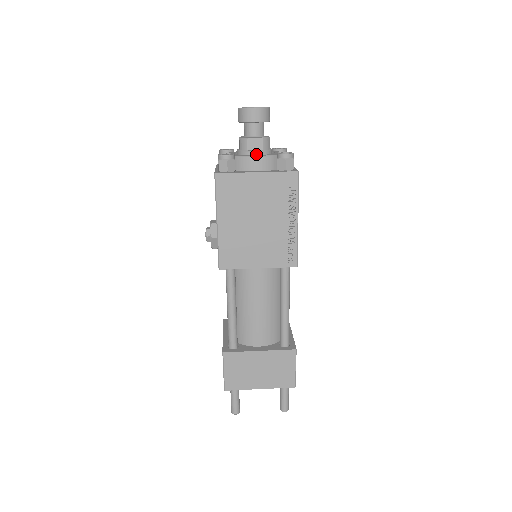
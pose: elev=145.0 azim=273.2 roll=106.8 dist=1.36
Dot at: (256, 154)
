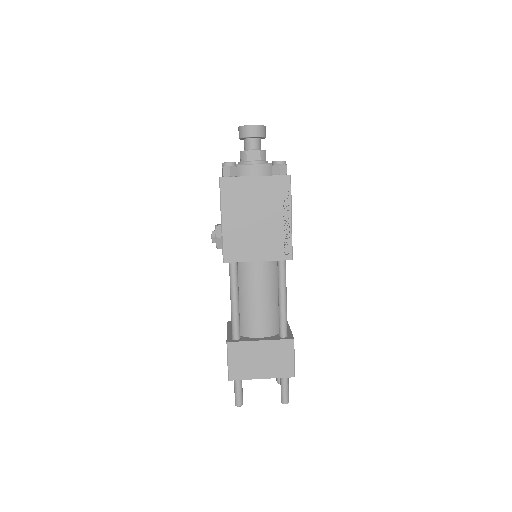
Dot at: (254, 163)
